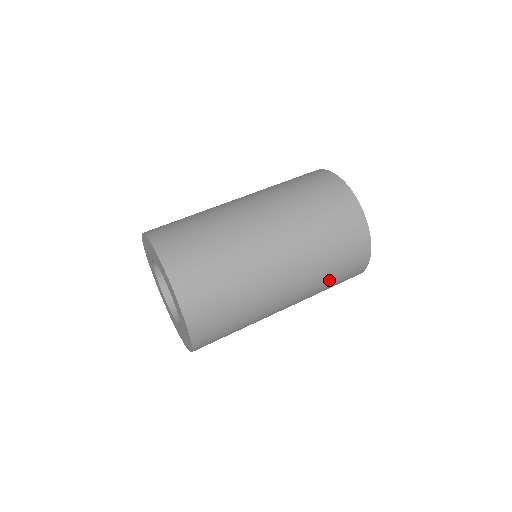
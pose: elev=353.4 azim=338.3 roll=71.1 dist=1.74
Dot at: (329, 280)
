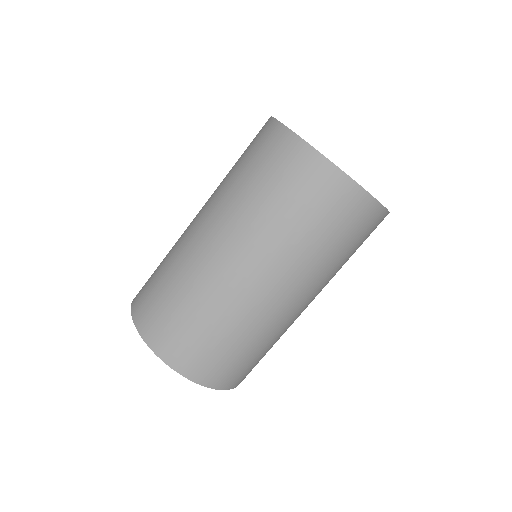
Dot at: (347, 259)
